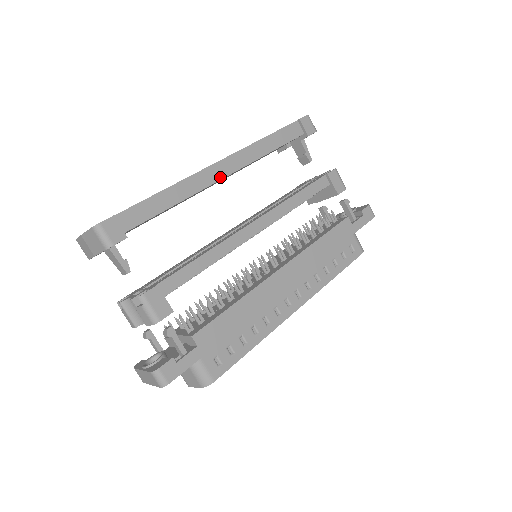
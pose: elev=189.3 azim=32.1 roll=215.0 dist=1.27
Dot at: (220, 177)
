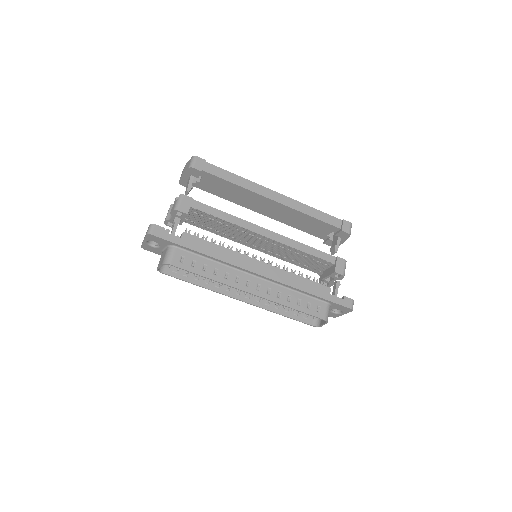
Dot at: (271, 198)
